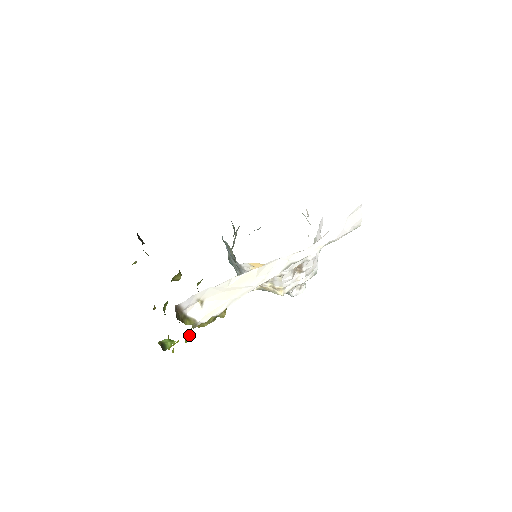
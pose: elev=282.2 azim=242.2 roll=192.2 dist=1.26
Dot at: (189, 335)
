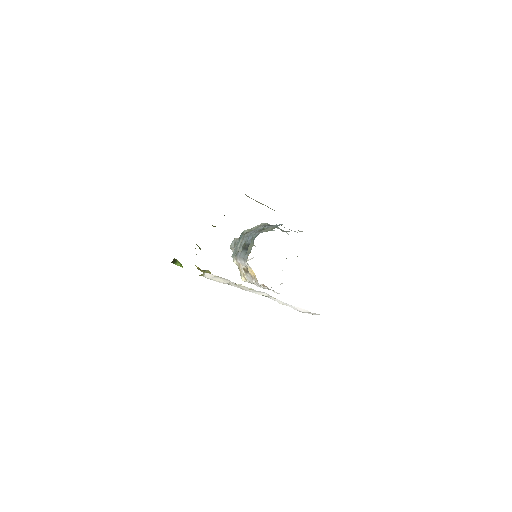
Dot at: occluded
